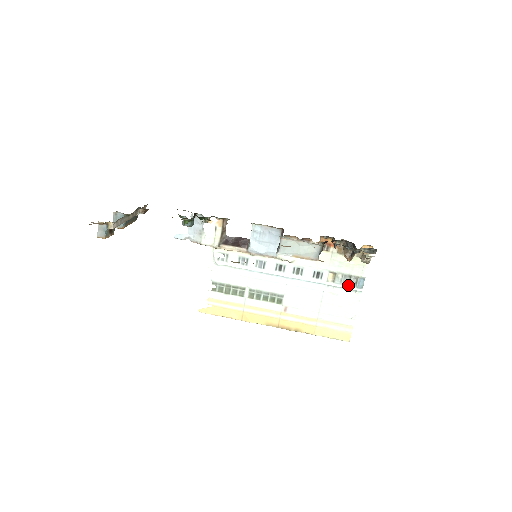
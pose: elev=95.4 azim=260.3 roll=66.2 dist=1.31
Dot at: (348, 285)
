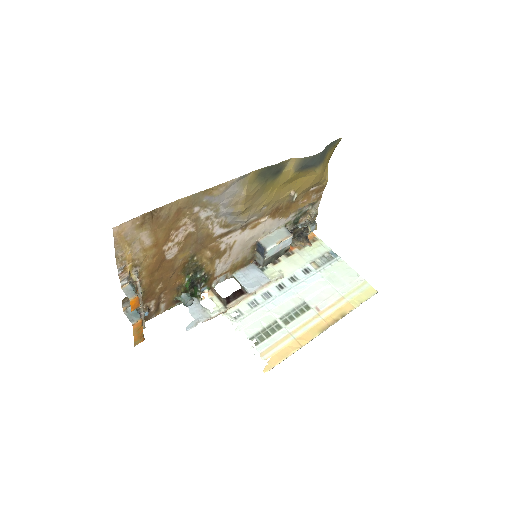
Dot at: (329, 261)
